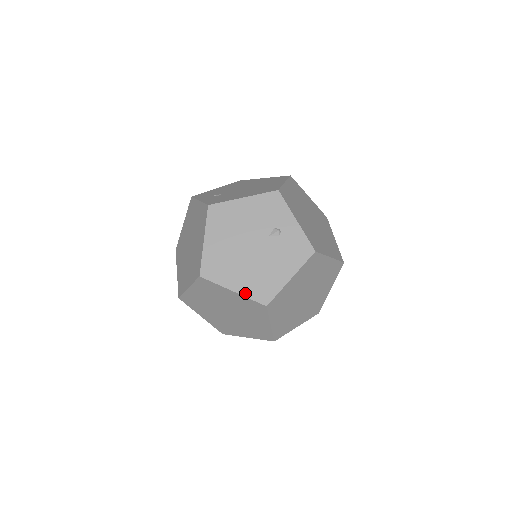
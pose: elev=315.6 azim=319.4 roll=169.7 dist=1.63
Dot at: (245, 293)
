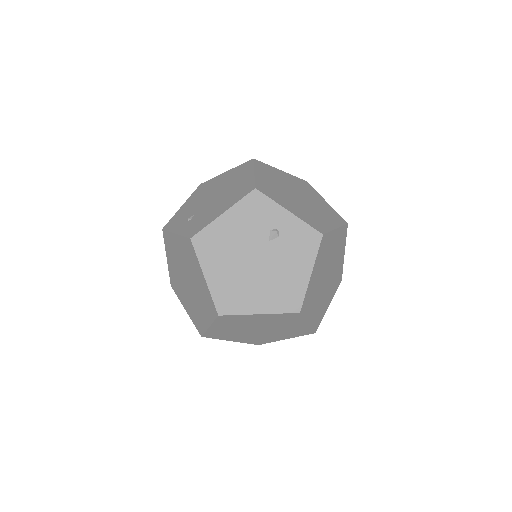
Dot at: (272, 310)
